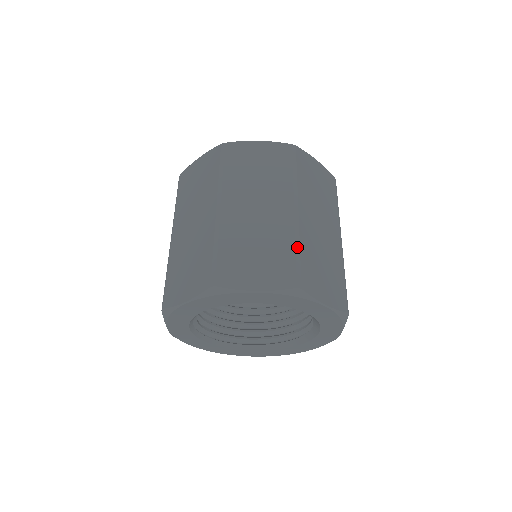
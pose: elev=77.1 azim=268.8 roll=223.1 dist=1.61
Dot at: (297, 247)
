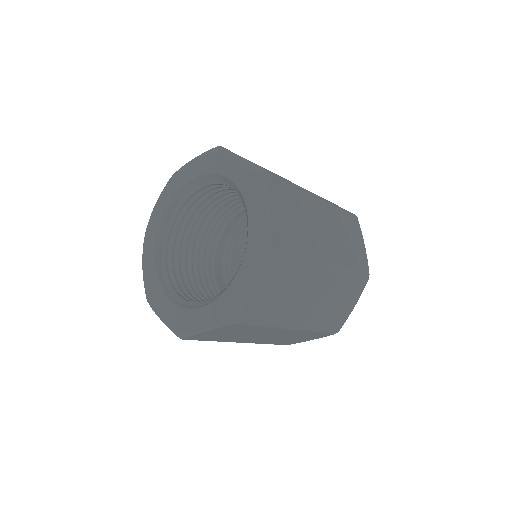
Dot at: (317, 331)
